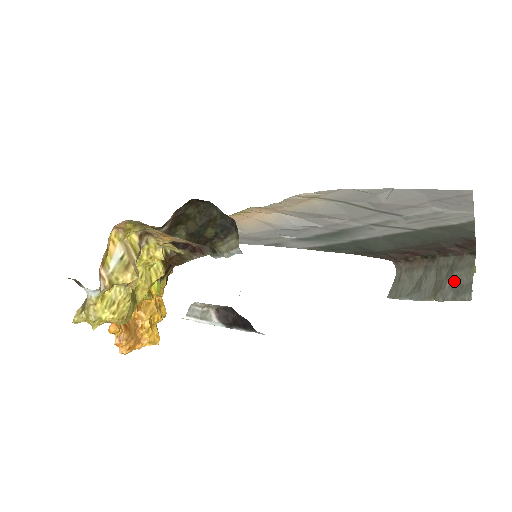
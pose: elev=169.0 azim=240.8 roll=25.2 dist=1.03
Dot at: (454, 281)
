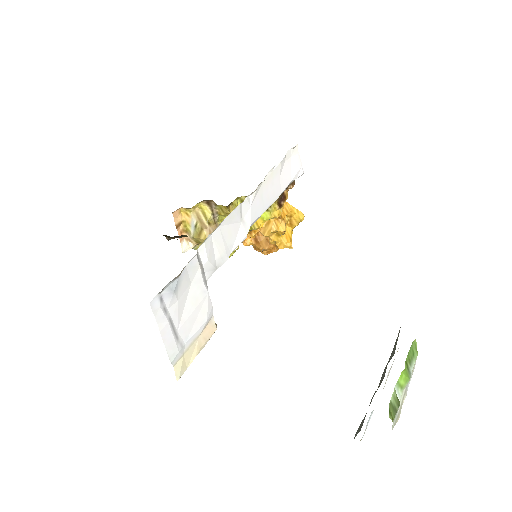
Dot at: occluded
